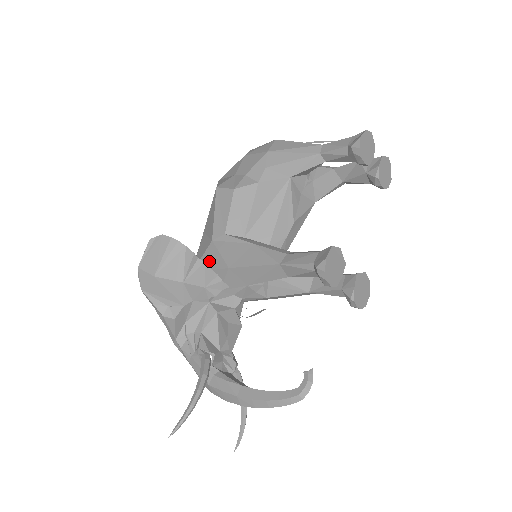
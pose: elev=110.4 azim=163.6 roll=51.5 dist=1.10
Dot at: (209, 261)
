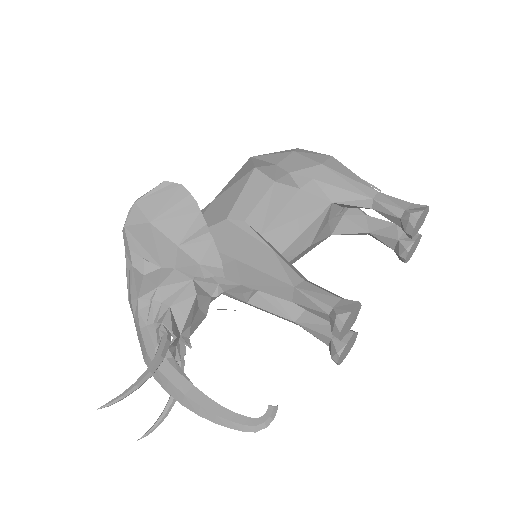
Dot at: (214, 238)
